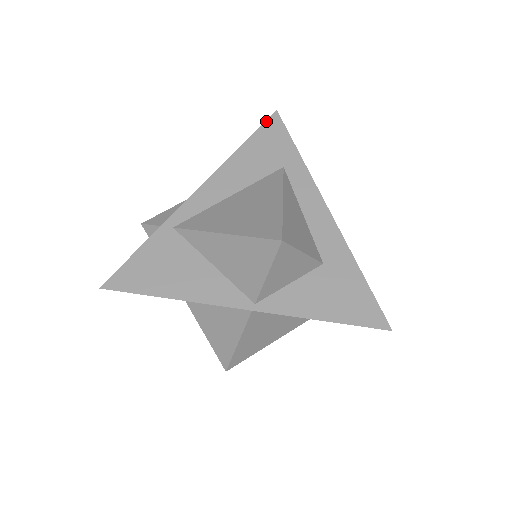
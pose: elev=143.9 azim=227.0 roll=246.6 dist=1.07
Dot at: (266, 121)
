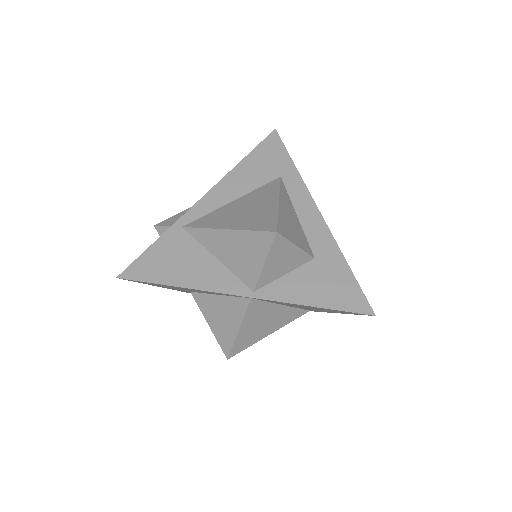
Dot at: (266, 138)
